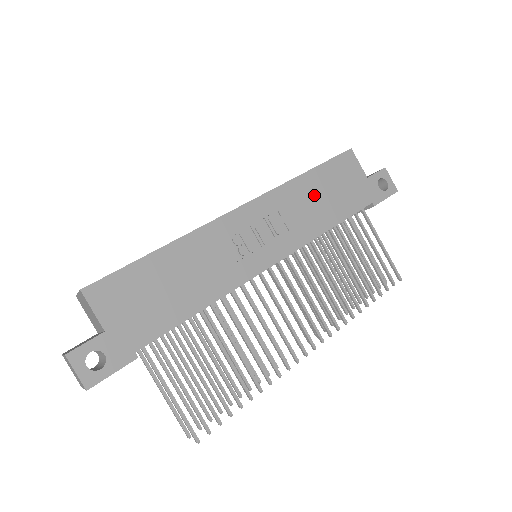
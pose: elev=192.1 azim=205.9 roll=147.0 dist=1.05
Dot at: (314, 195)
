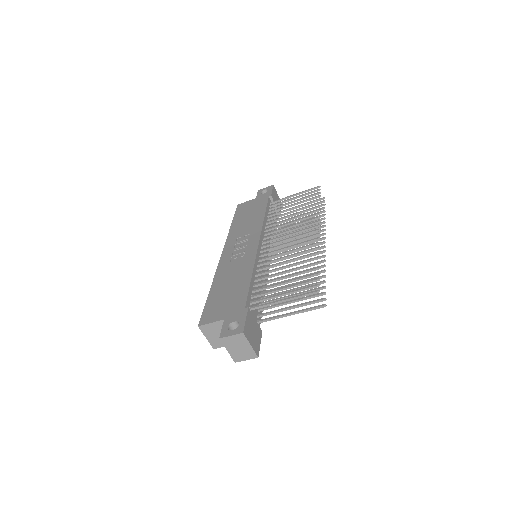
Dot at: (244, 222)
